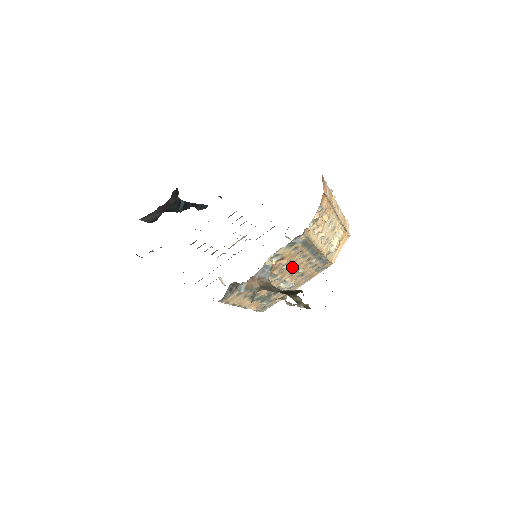
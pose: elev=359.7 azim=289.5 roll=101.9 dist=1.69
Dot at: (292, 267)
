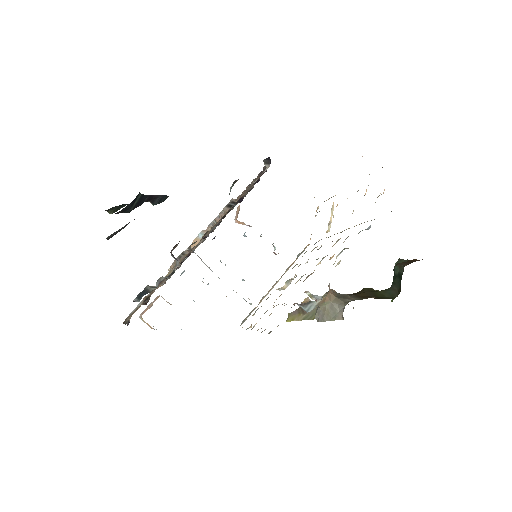
Dot at: occluded
